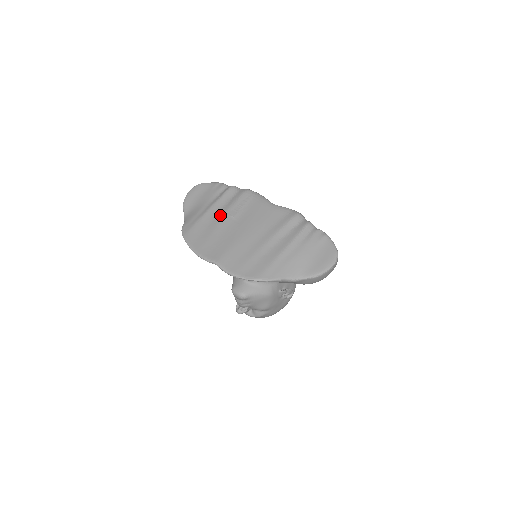
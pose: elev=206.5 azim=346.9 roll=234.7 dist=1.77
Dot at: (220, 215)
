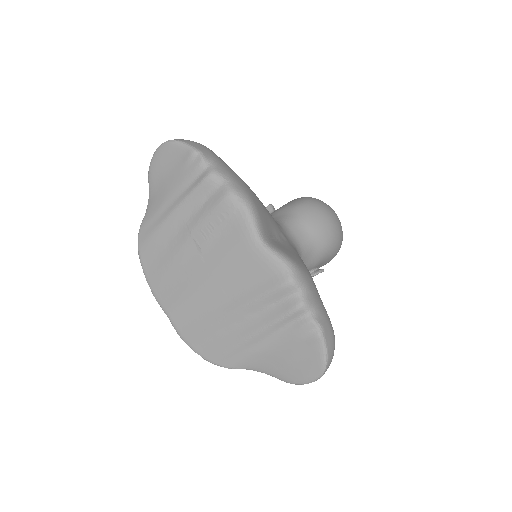
Dot at: (183, 233)
